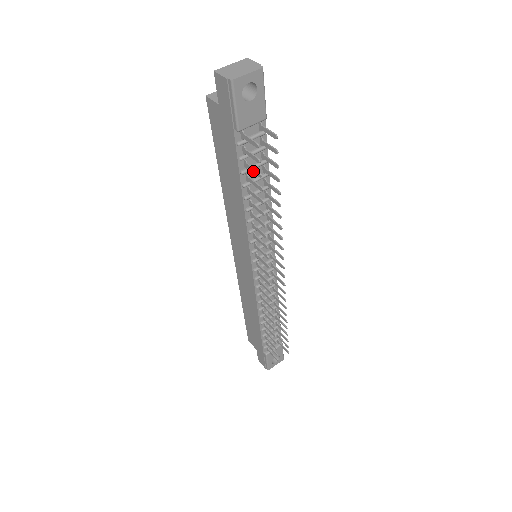
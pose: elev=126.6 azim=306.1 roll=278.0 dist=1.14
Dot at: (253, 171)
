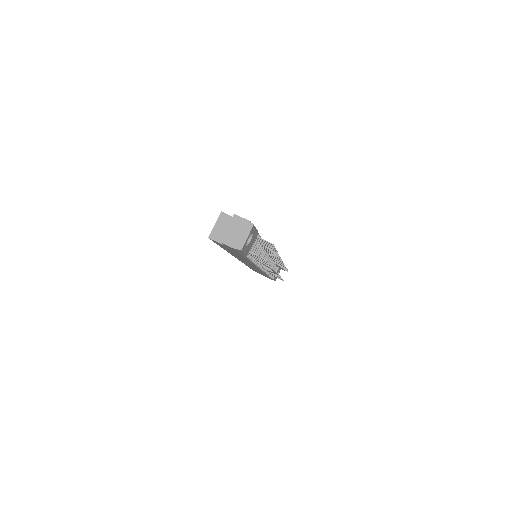
Dot at: occluded
